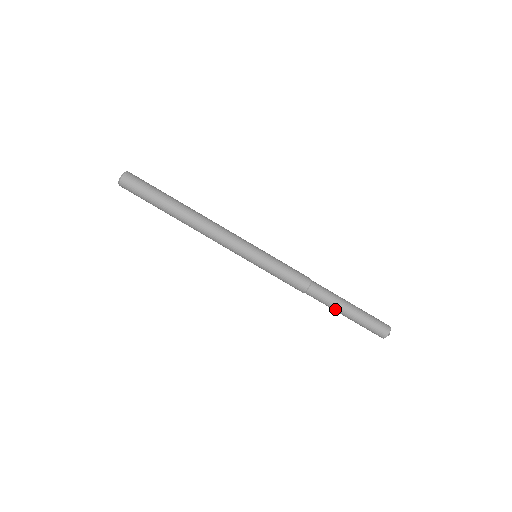
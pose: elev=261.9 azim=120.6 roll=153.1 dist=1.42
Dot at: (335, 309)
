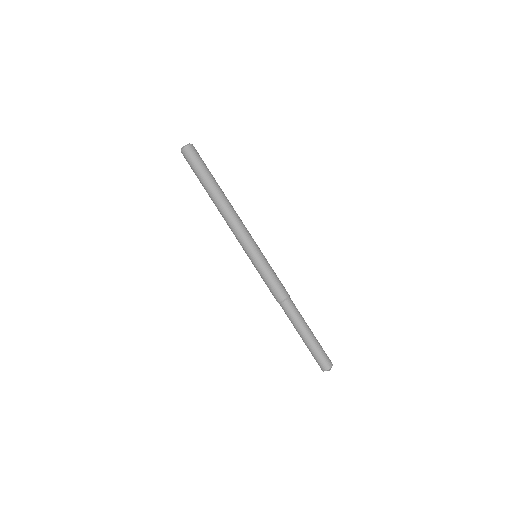
Dot at: (297, 328)
